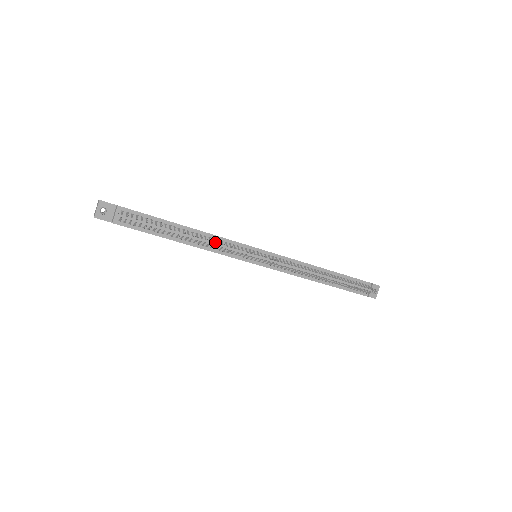
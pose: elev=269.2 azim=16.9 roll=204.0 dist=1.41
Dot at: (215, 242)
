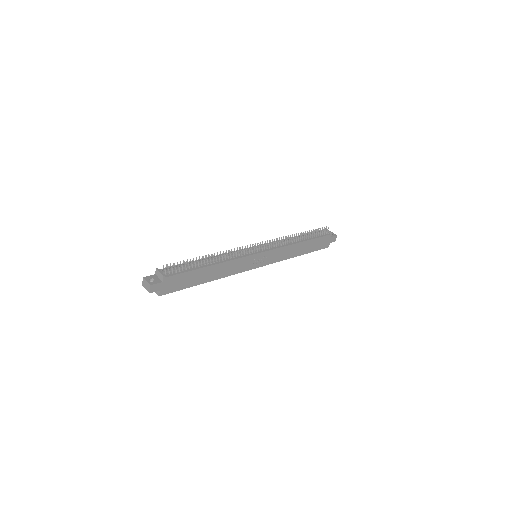
Dot at: (226, 251)
